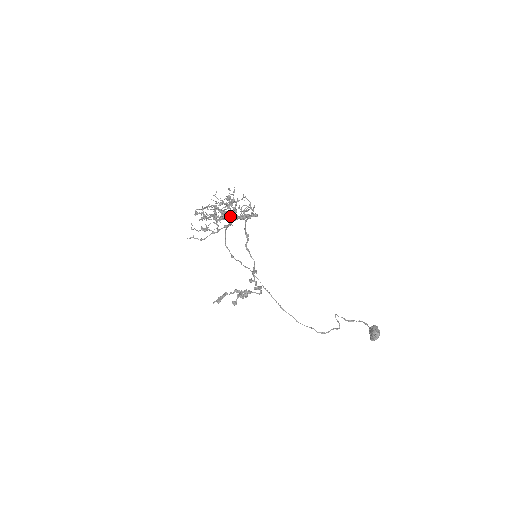
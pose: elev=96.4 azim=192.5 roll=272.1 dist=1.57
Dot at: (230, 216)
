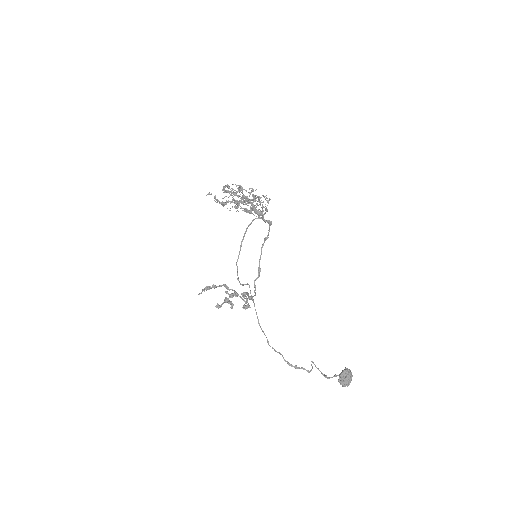
Dot at: occluded
